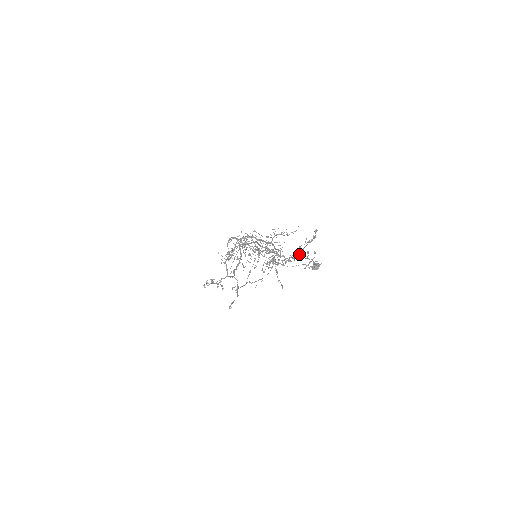
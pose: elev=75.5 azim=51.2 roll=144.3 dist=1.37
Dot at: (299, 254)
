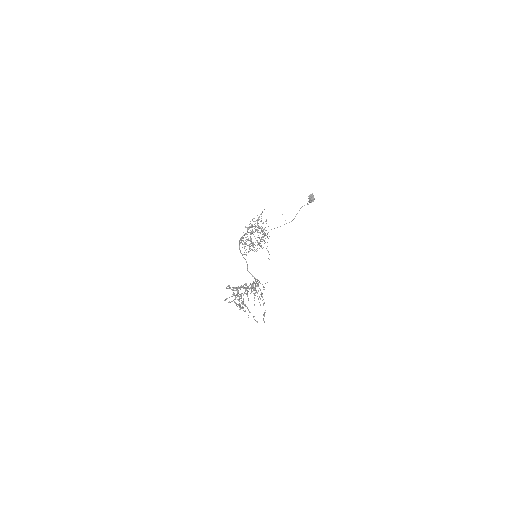
Dot at: (246, 294)
